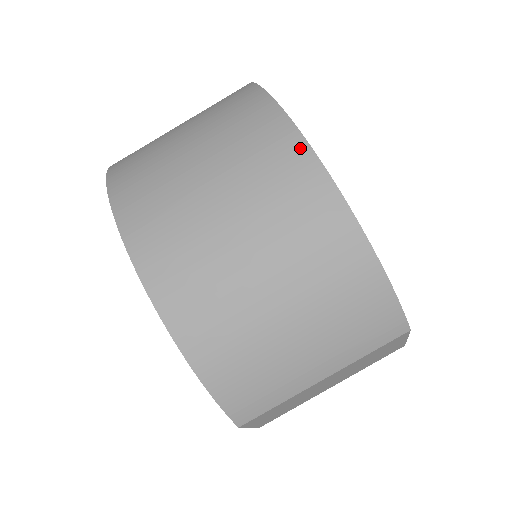
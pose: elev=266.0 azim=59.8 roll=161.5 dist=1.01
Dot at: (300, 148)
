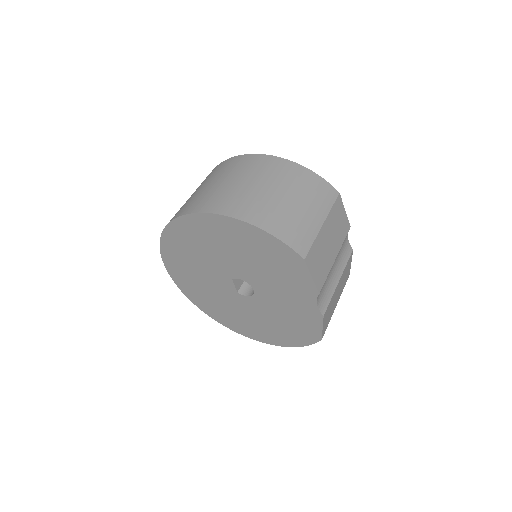
Dot at: (248, 156)
